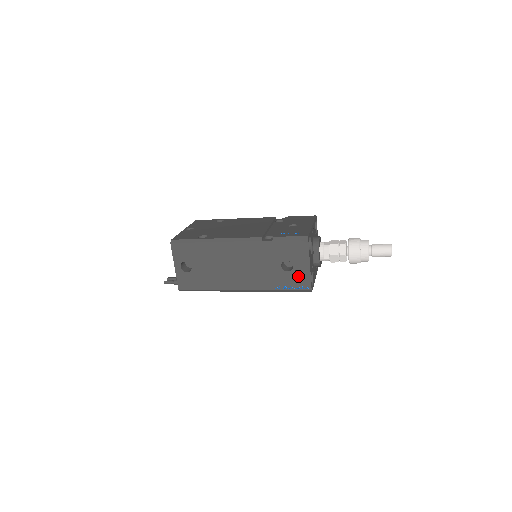
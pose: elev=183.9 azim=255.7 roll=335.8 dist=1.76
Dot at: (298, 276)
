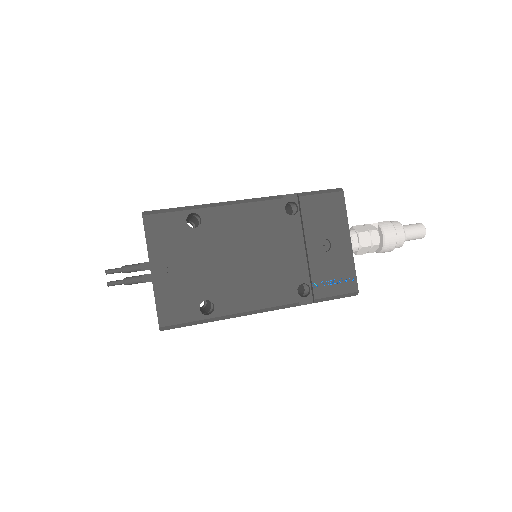
Dot at: occluded
